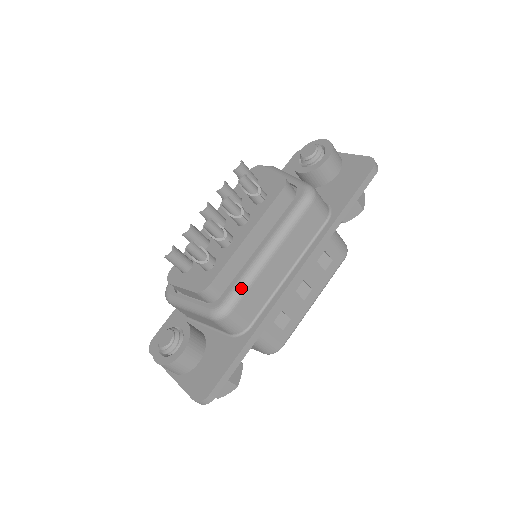
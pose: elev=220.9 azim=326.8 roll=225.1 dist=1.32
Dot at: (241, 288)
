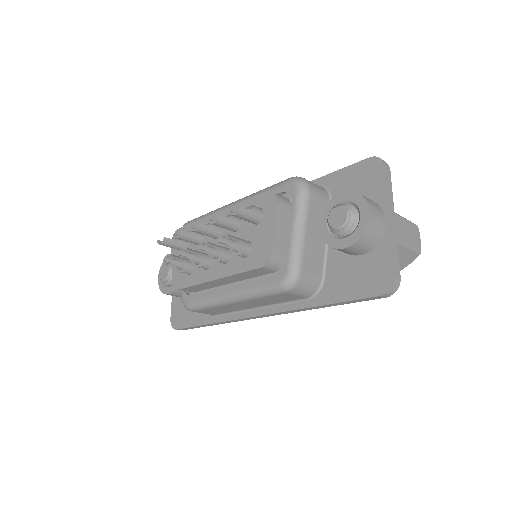
Dot at: (202, 305)
